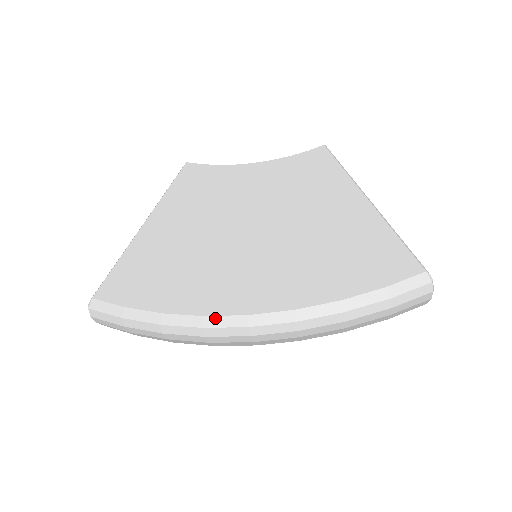
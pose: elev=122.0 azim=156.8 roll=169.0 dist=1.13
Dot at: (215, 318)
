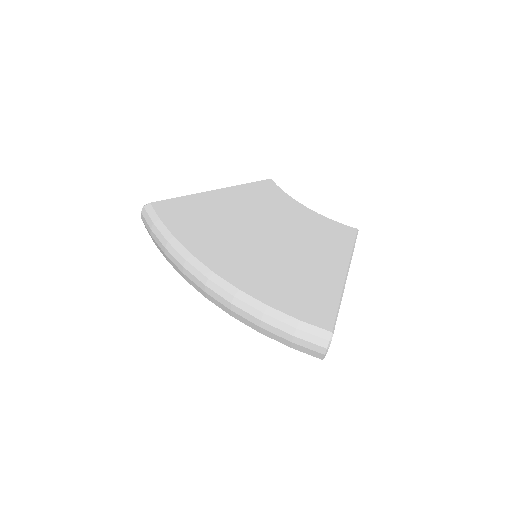
Dot at: (196, 260)
